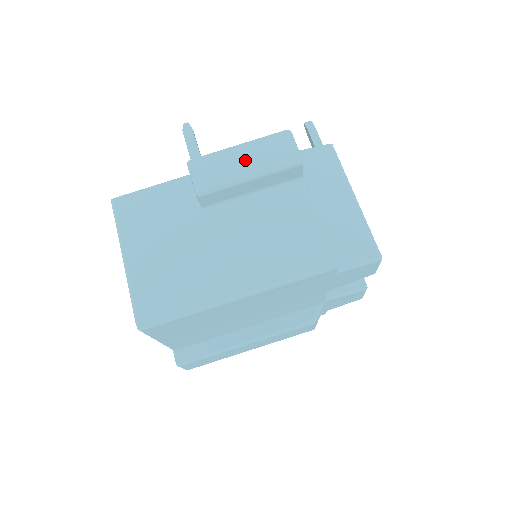
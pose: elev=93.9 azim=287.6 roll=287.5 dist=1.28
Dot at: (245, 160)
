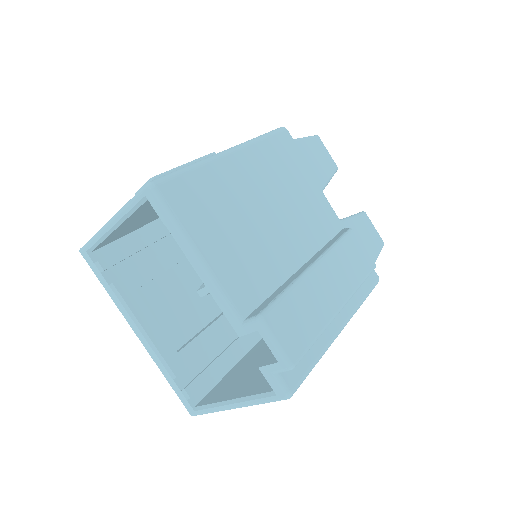
Dot at: occluded
